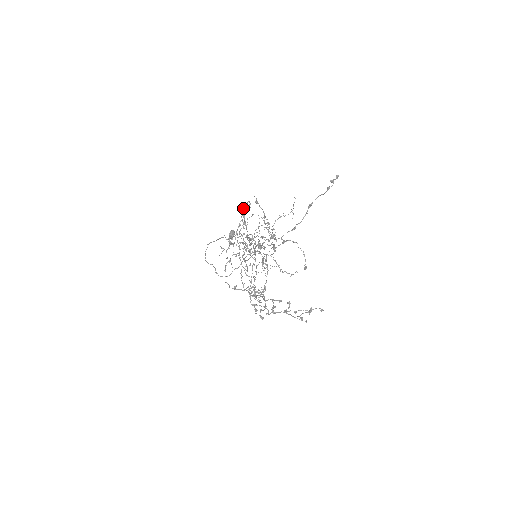
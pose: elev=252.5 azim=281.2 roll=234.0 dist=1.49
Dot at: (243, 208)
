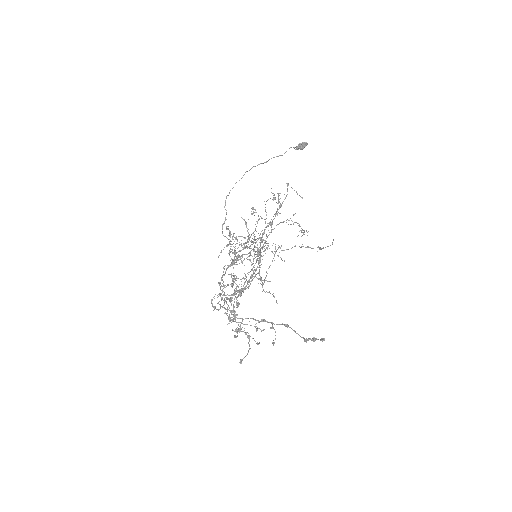
Dot at: (280, 198)
